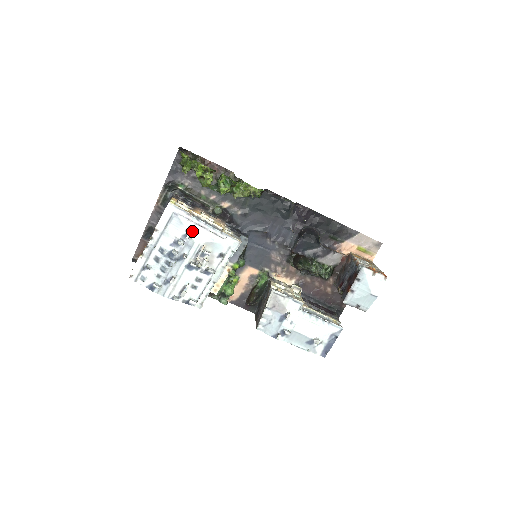
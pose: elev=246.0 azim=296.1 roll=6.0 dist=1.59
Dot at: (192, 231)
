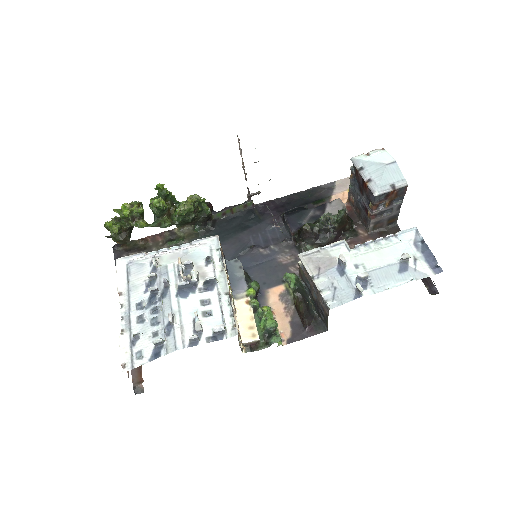
Dot at: (157, 261)
